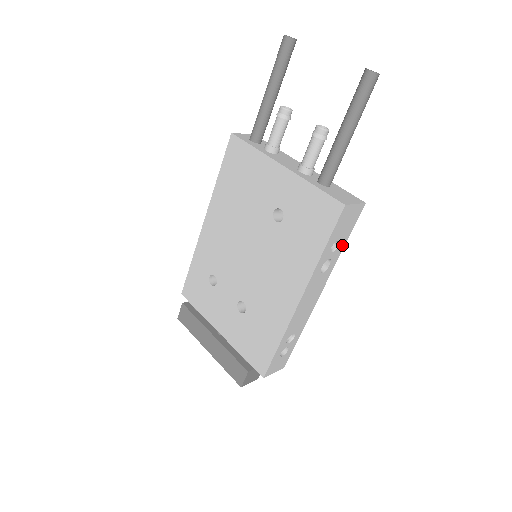
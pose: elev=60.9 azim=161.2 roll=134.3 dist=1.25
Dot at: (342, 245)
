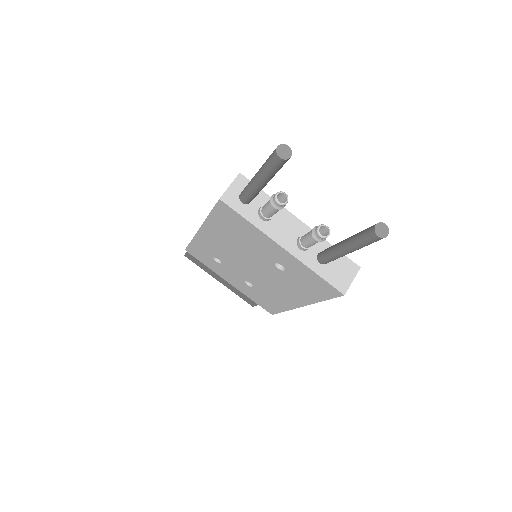
Dot at: occluded
